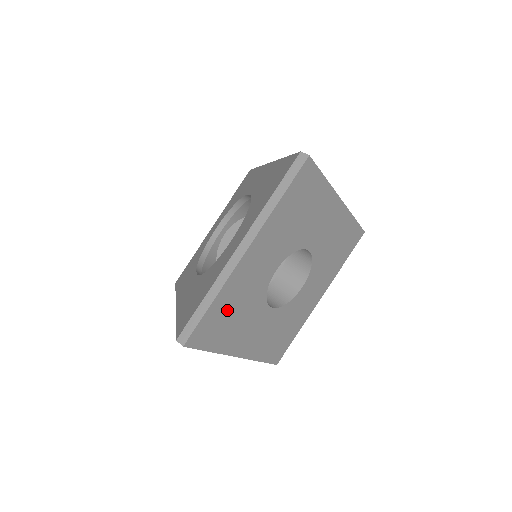
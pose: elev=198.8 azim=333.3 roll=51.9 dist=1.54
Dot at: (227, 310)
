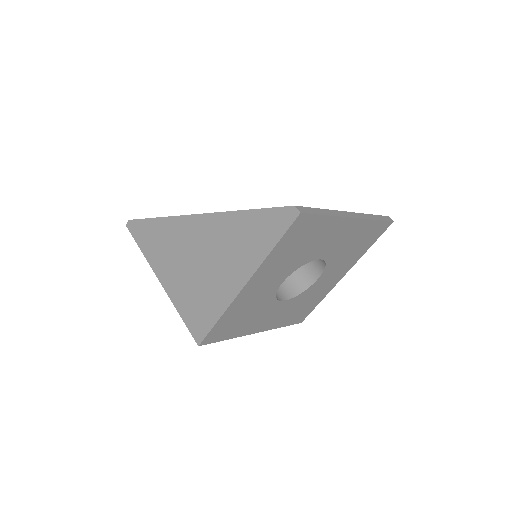
Dot at: (310, 236)
